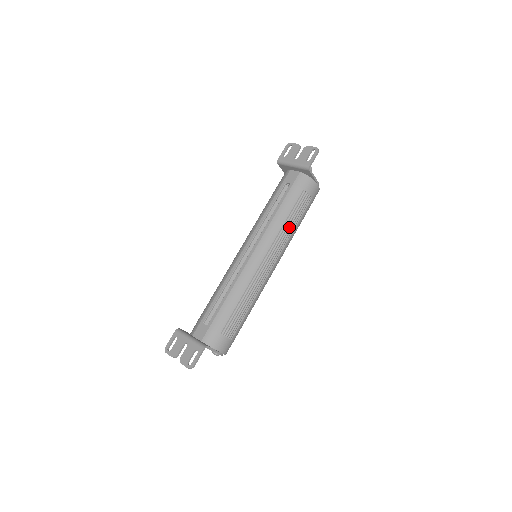
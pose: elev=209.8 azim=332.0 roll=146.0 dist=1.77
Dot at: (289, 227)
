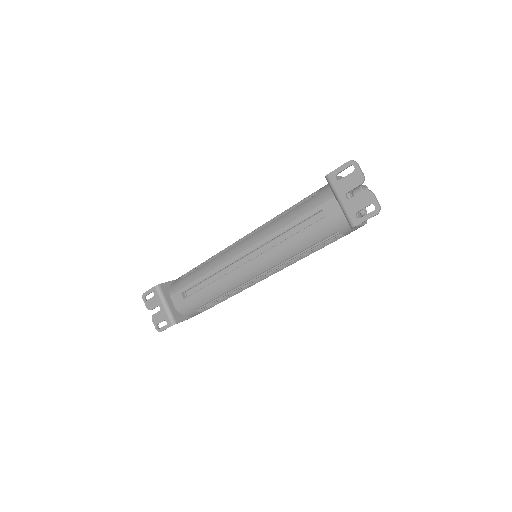
Dot at: (301, 257)
